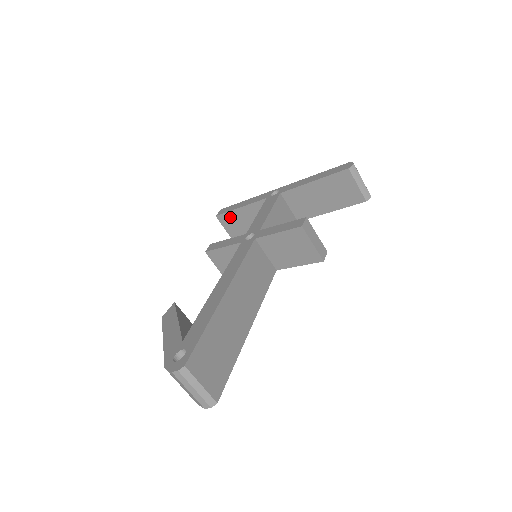
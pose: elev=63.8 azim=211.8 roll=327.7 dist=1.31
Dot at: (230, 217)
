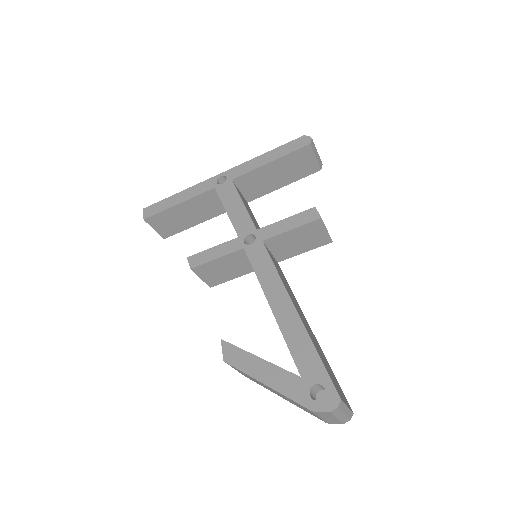
Dot at: (164, 216)
